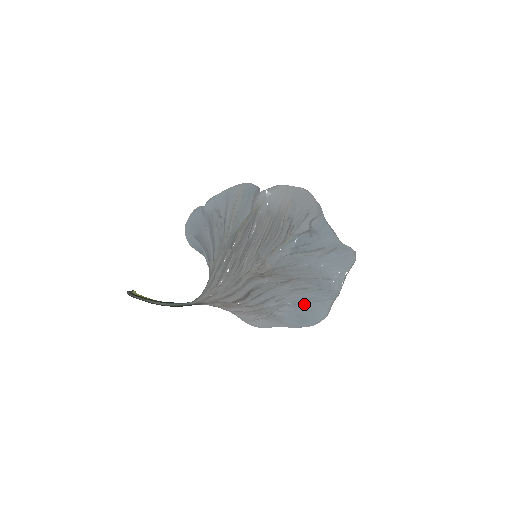
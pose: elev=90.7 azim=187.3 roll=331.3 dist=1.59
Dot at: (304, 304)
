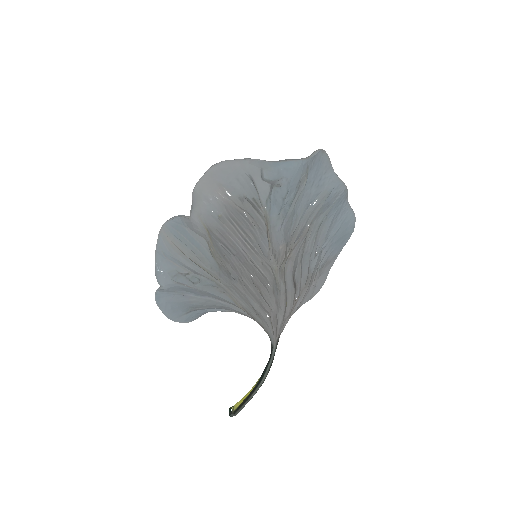
Dot at: (332, 230)
